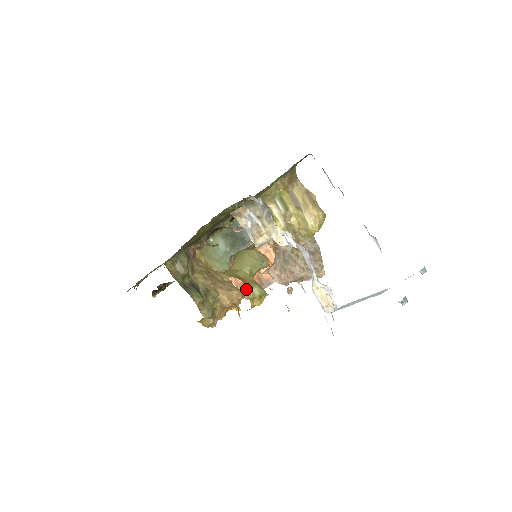
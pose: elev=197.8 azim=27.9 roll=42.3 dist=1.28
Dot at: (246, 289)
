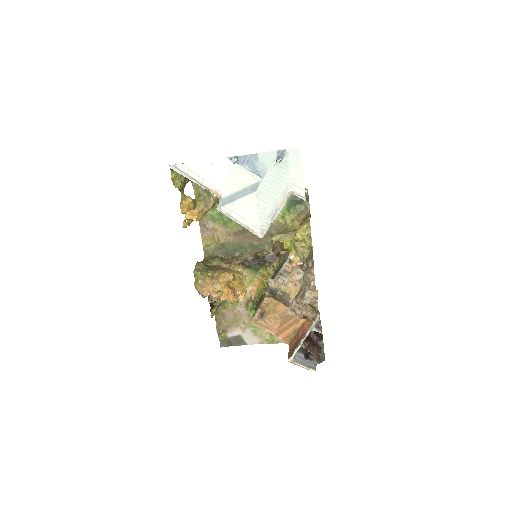
Dot at: (292, 352)
